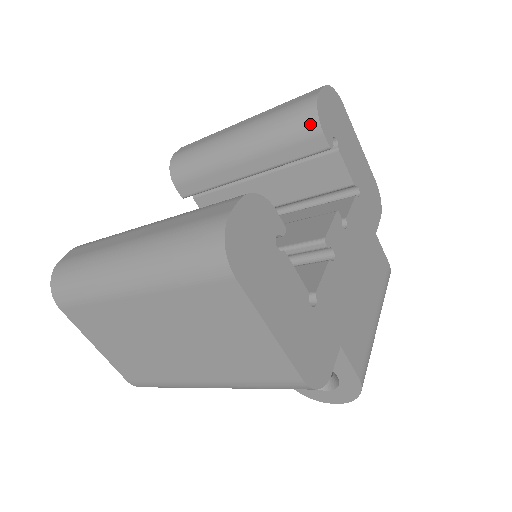
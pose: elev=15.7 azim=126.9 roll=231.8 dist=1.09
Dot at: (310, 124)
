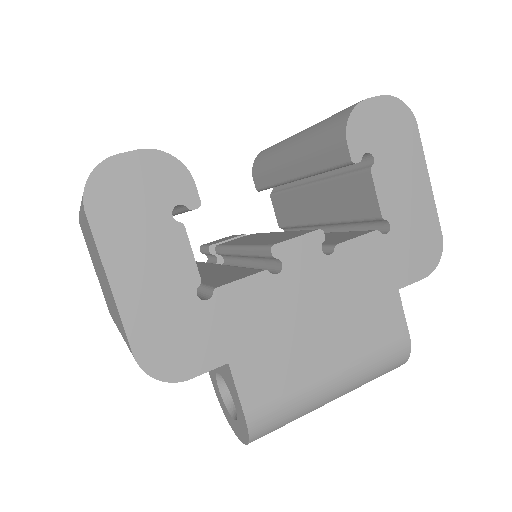
Dot at: (339, 129)
